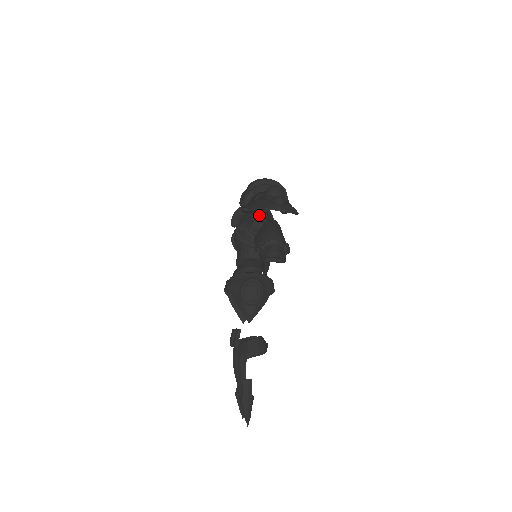
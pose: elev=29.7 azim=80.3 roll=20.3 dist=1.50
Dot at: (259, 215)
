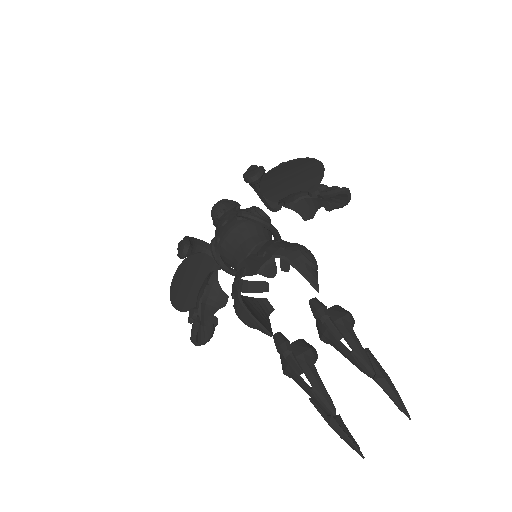
Dot at: occluded
